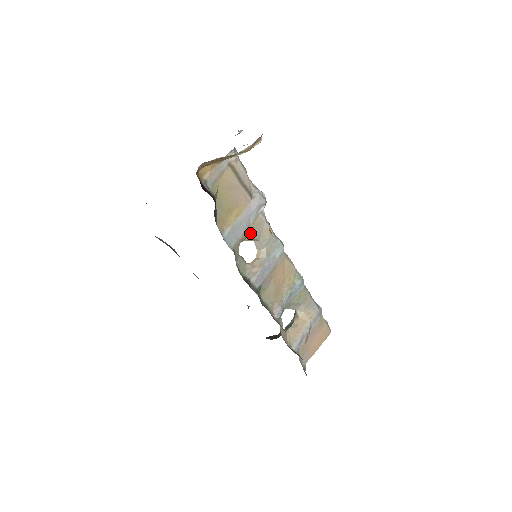
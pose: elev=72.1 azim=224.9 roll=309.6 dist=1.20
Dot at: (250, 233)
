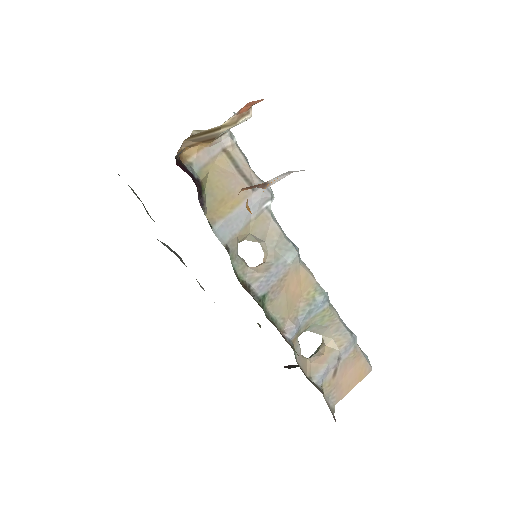
Dot at: (252, 231)
